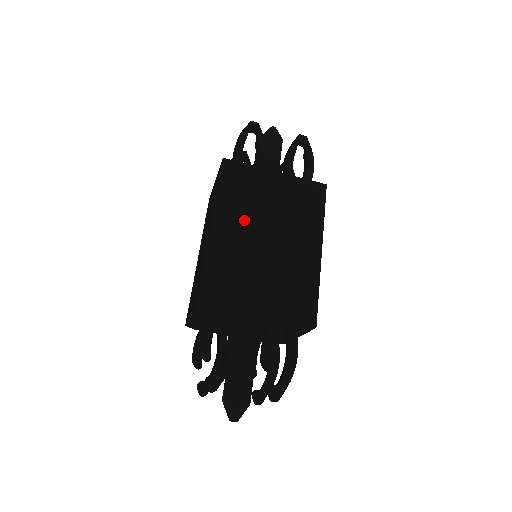
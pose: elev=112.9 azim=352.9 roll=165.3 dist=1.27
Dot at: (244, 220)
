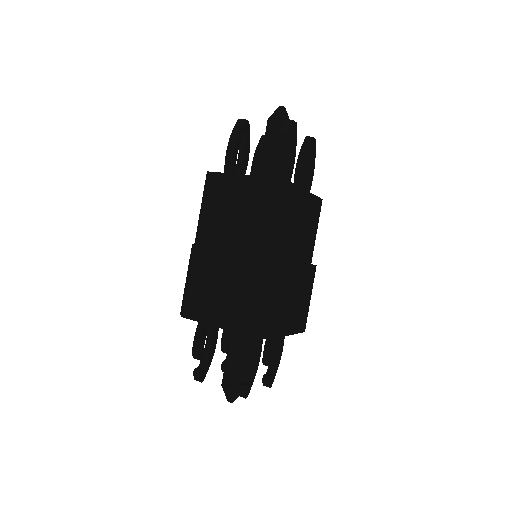
Dot at: (285, 246)
